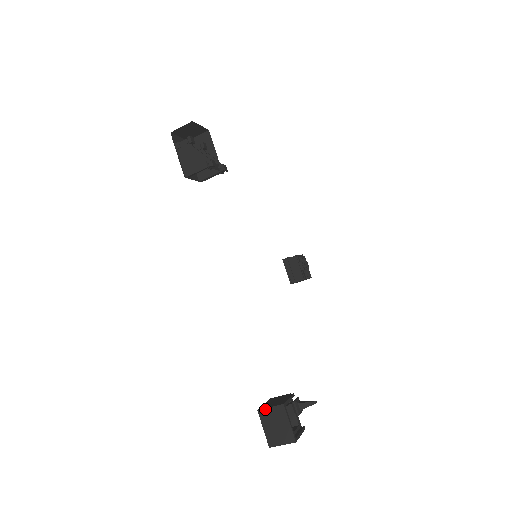
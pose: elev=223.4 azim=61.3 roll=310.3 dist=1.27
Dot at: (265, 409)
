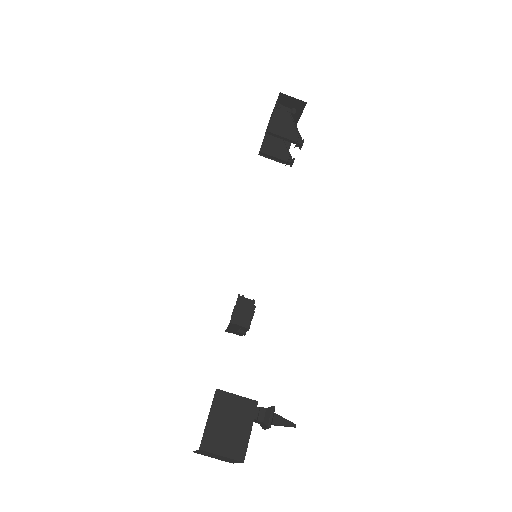
Dot at: (228, 393)
